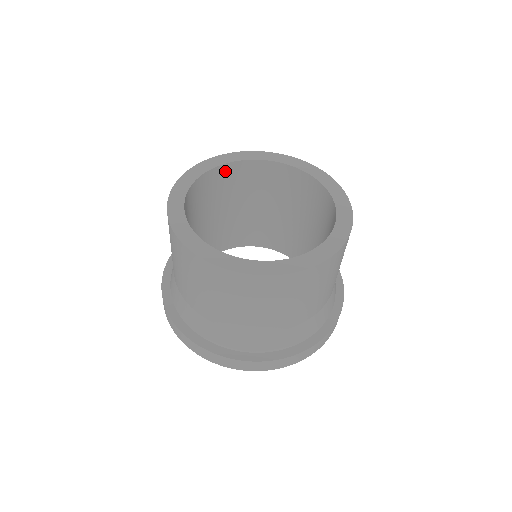
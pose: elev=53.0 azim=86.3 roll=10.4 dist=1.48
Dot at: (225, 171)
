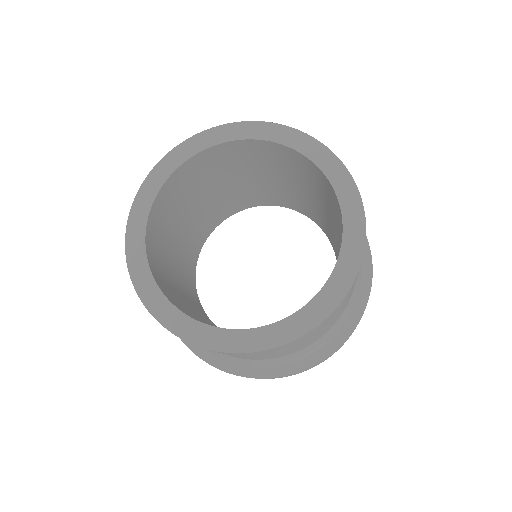
Dot at: (199, 160)
